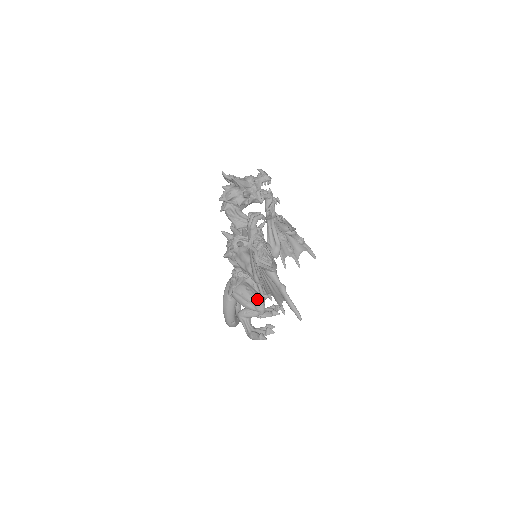
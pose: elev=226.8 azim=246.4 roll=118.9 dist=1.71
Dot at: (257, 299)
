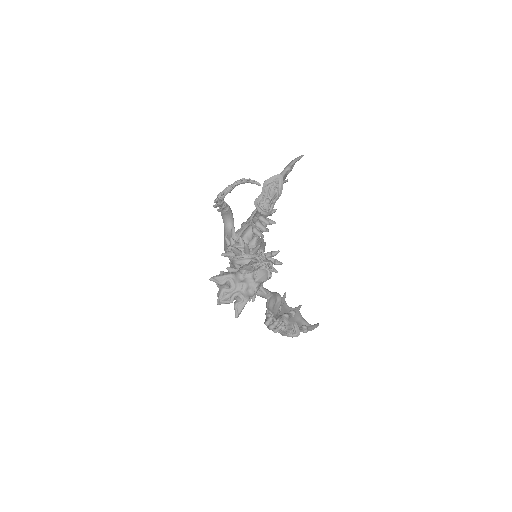
Dot at: occluded
